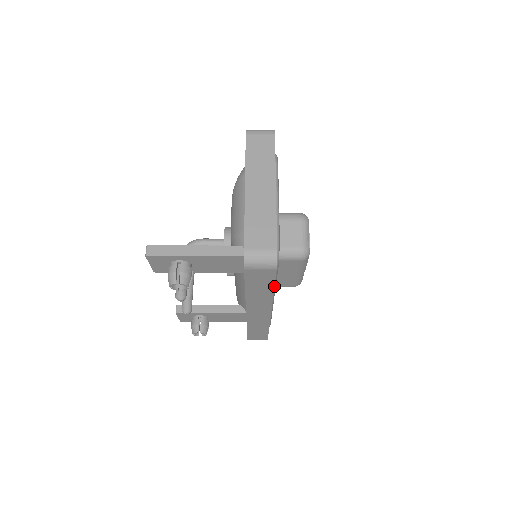
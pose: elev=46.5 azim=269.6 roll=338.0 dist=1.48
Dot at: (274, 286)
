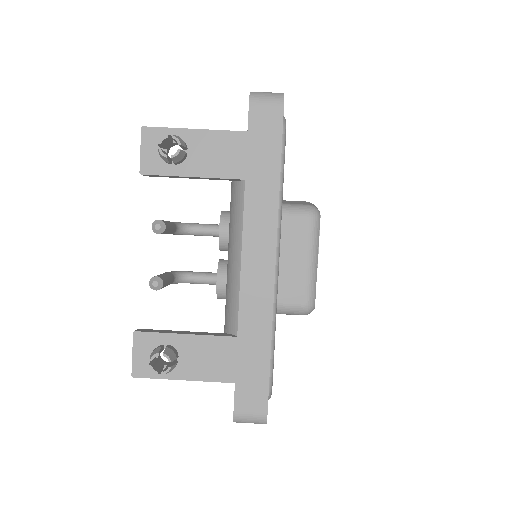
Dot at: (280, 199)
